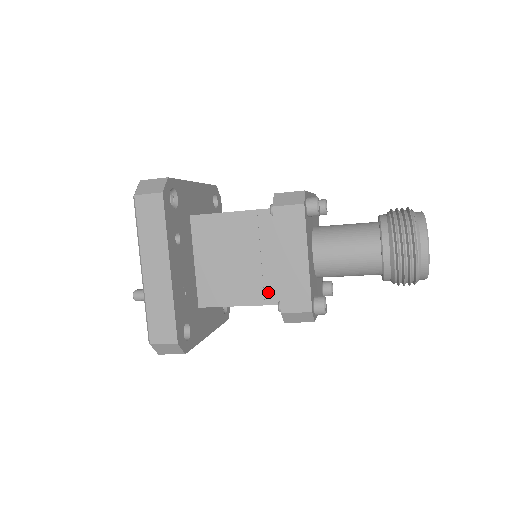
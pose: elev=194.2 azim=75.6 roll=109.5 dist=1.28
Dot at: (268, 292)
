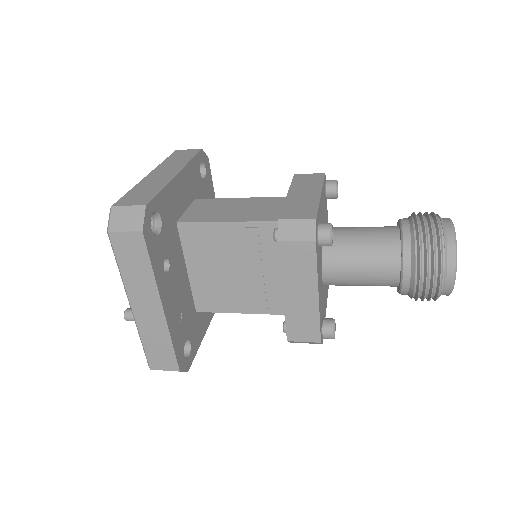
Dot at: (271, 303)
